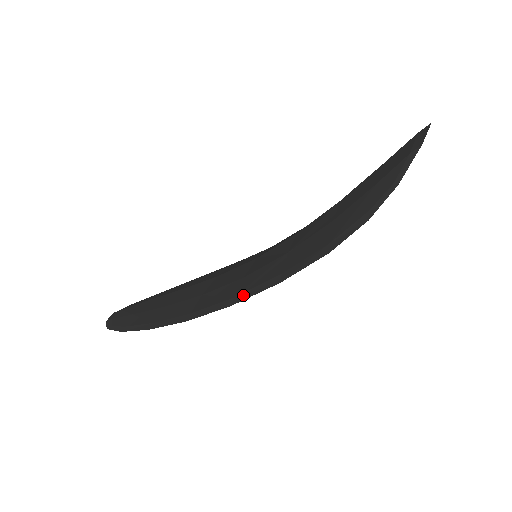
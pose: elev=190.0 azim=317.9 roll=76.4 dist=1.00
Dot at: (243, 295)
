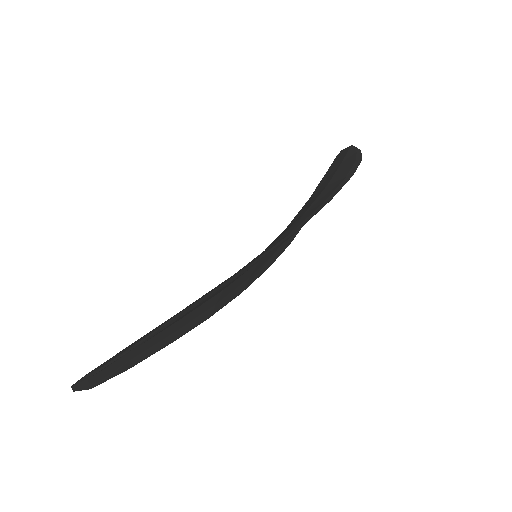
Dot at: (300, 225)
